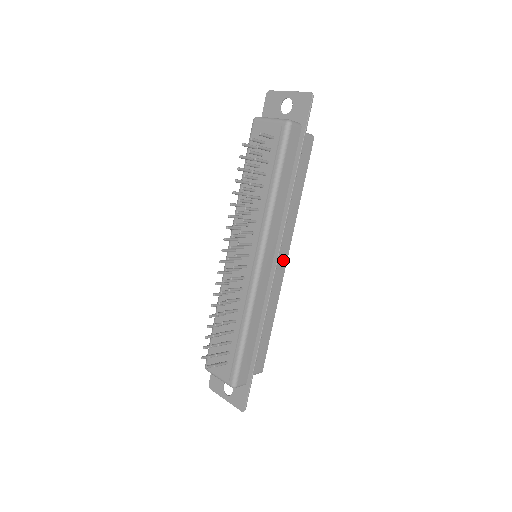
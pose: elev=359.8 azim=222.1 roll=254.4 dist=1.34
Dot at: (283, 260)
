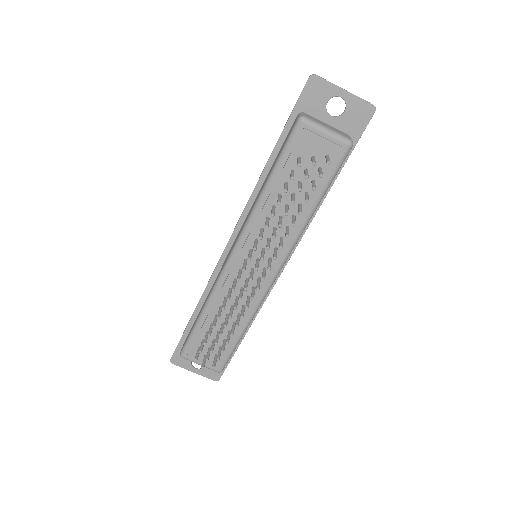
Dot at: occluded
